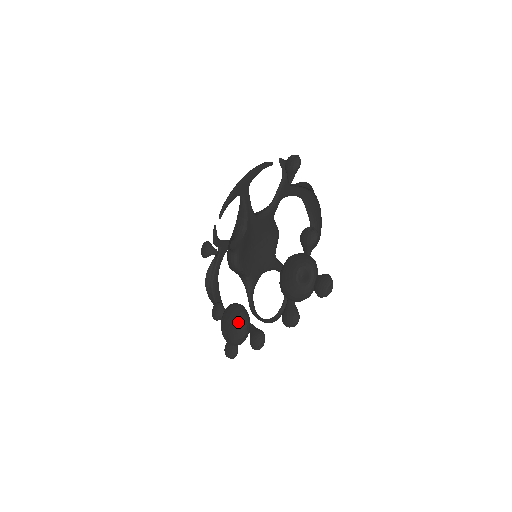
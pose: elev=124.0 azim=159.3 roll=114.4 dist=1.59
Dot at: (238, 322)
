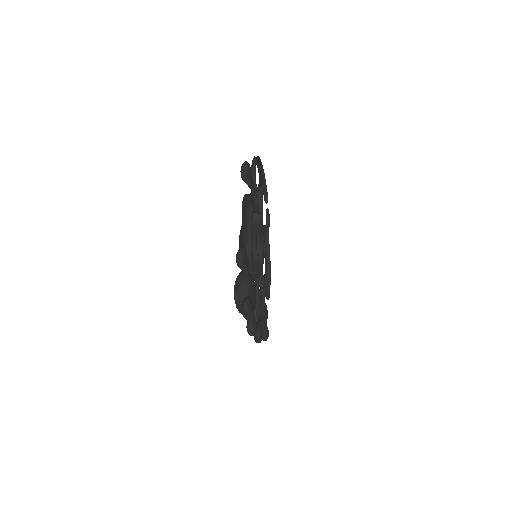
Dot at: occluded
